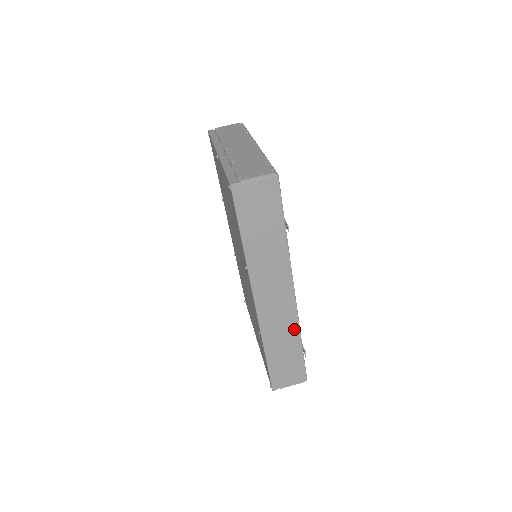
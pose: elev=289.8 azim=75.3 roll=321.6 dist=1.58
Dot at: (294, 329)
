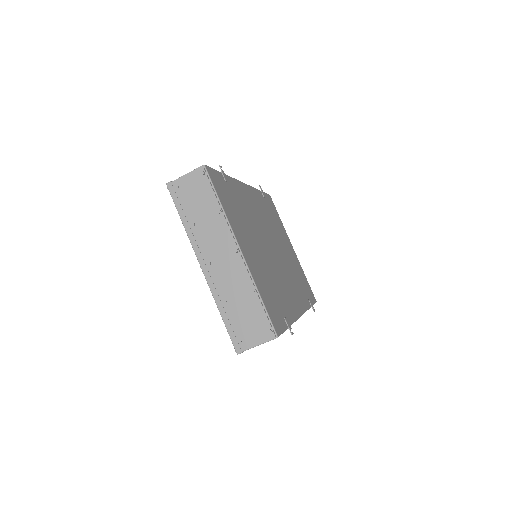
Dot at: occluded
